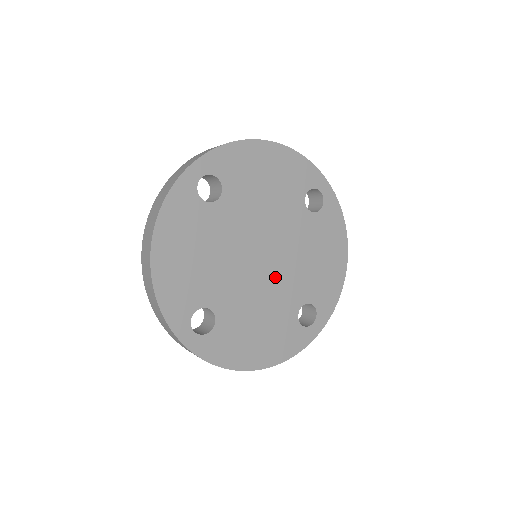
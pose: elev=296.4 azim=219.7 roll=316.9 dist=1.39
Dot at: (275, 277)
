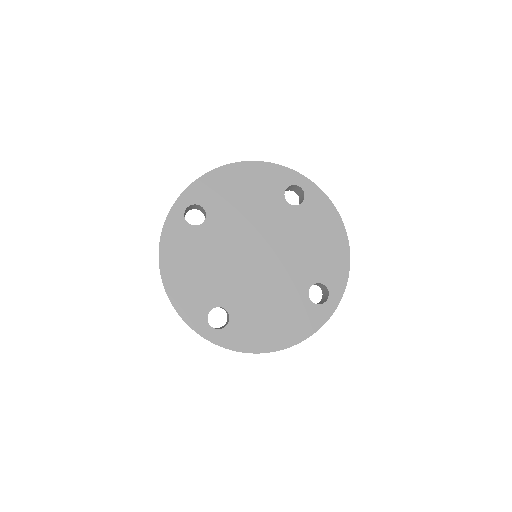
Dot at: (275, 268)
